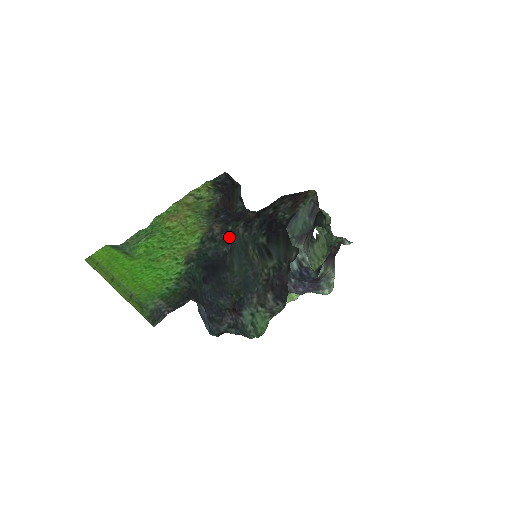
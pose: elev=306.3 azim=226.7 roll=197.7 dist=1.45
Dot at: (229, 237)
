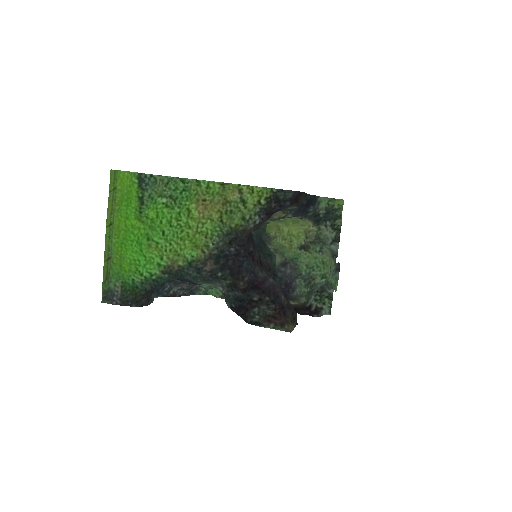
Dot at: (213, 278)
